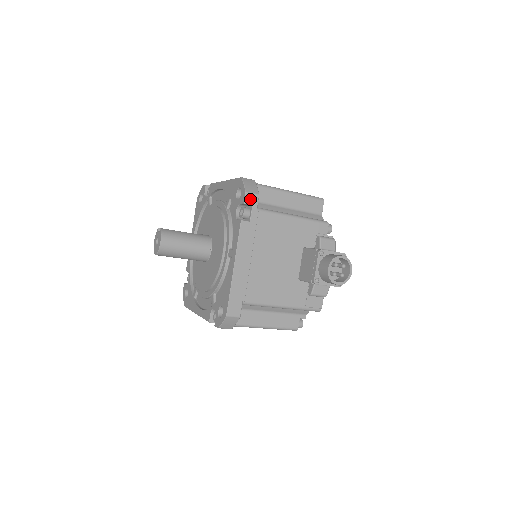
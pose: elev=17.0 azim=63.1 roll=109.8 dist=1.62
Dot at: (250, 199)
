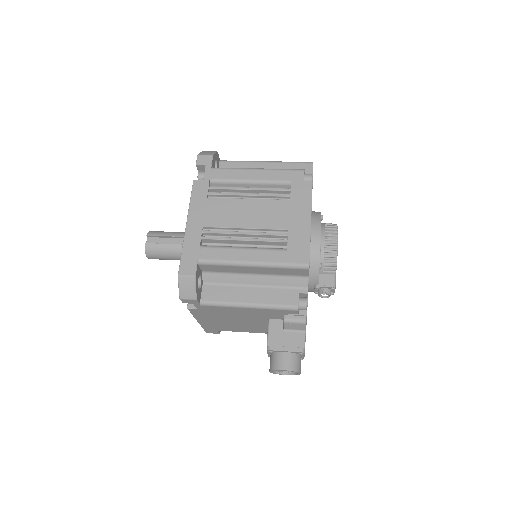
Dot at: (188, 301)
